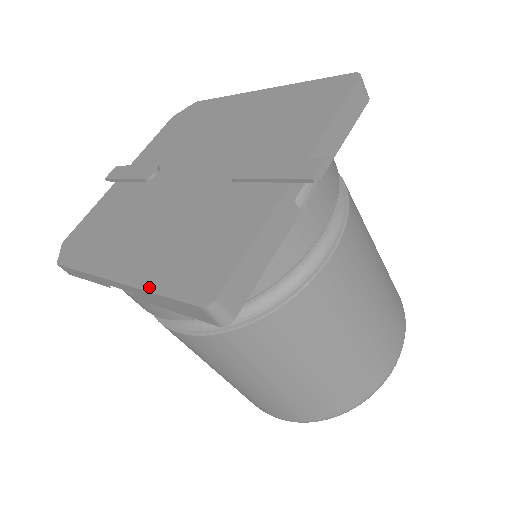
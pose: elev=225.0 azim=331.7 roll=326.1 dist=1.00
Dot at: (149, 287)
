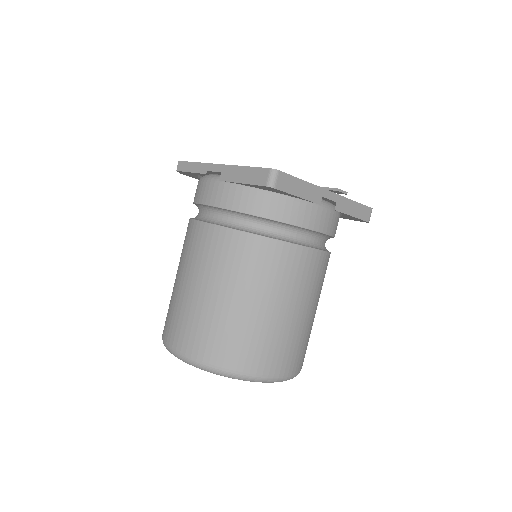
Dot at: (242, 166)
